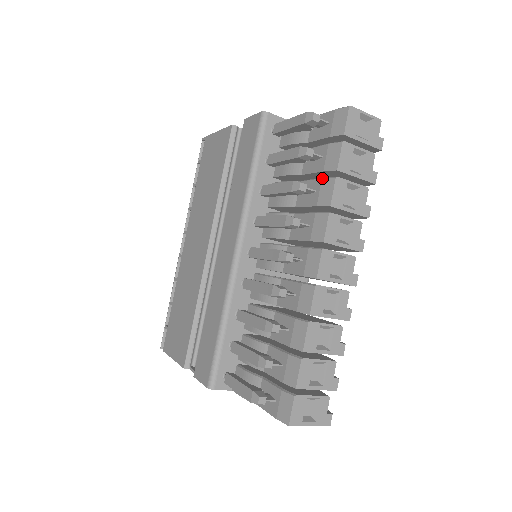
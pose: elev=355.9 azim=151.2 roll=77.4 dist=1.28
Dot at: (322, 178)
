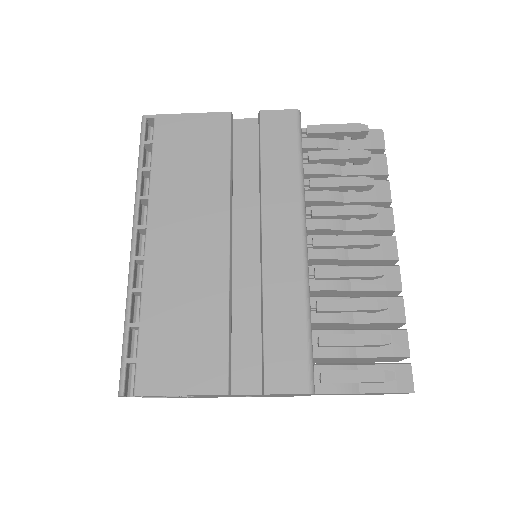
Dot at: (375, 180)
